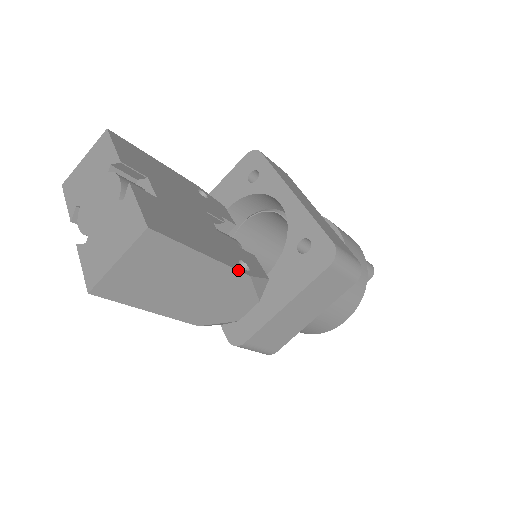
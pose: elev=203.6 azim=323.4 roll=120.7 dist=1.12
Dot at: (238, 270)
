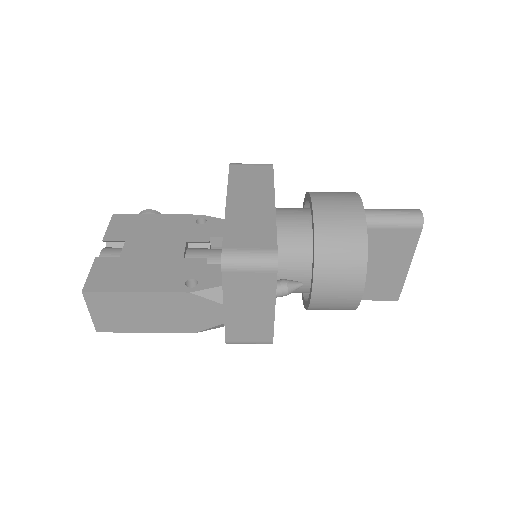
Dot at: (174, 292)
